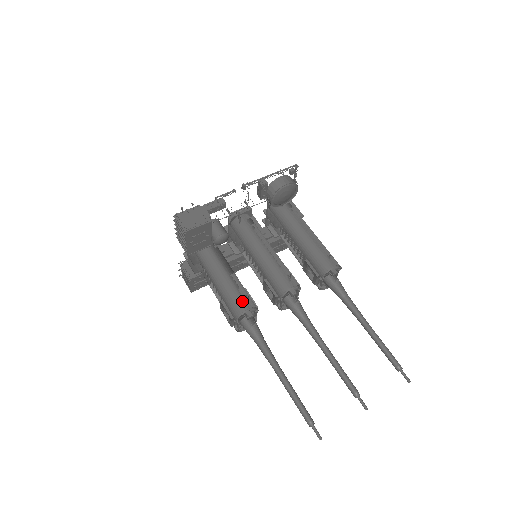
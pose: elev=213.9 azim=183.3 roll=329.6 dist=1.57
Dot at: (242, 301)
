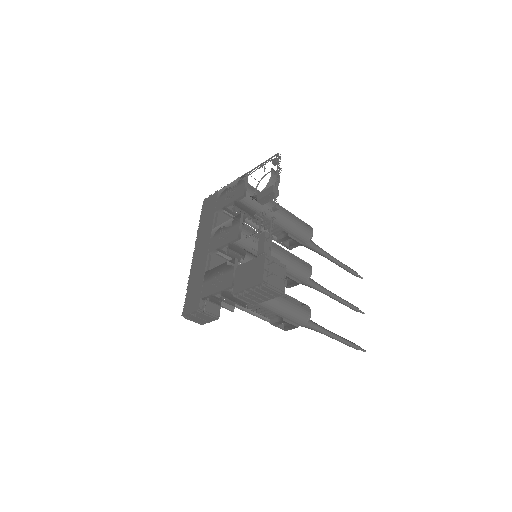
Dot at: (304, 309)
